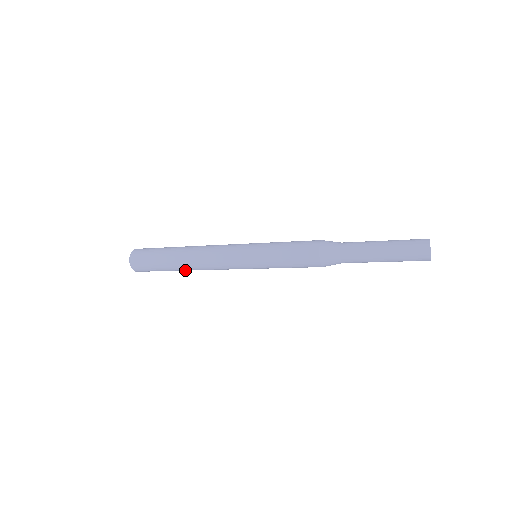
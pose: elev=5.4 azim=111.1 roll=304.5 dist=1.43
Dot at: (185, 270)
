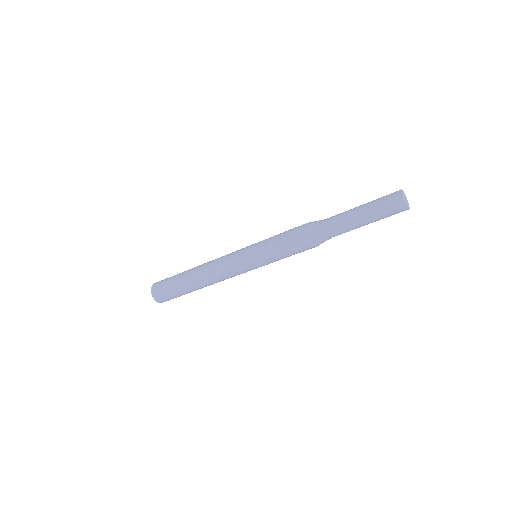
Dot at: occluded
